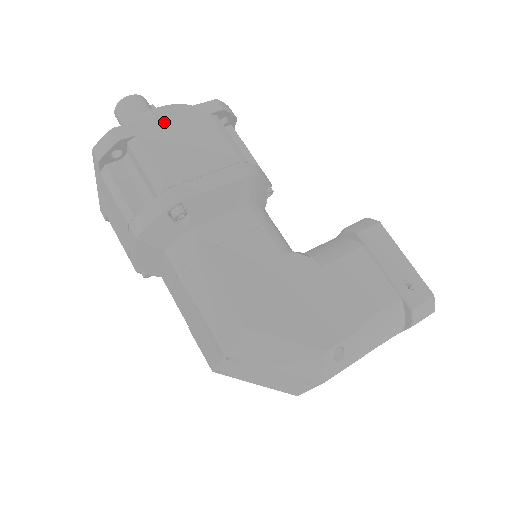
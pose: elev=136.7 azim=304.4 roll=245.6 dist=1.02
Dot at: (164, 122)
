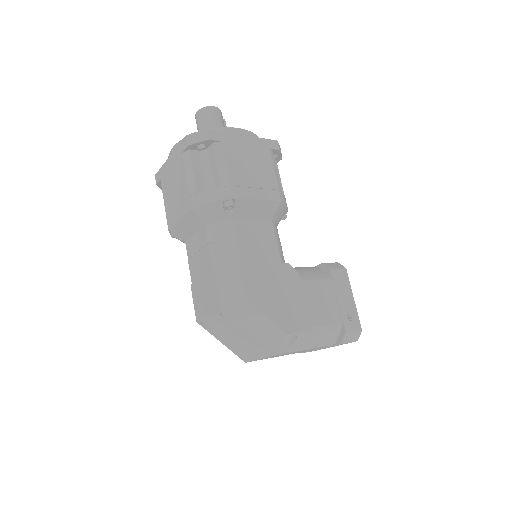
Dot at: (240, 140)
